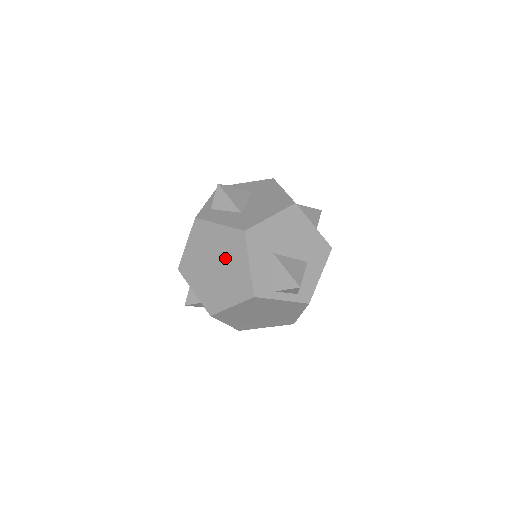
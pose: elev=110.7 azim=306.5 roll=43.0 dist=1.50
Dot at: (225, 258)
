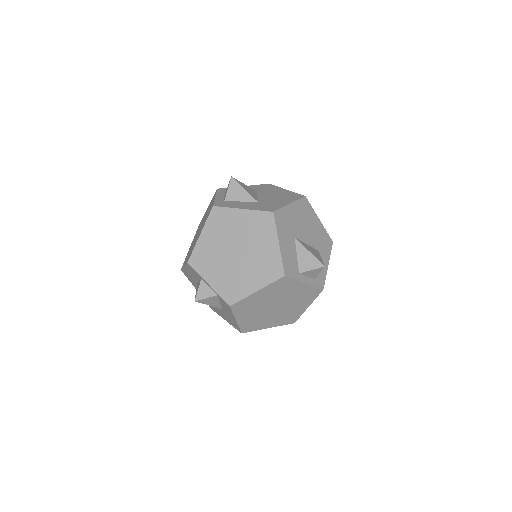
Dot at: (250, 242)
